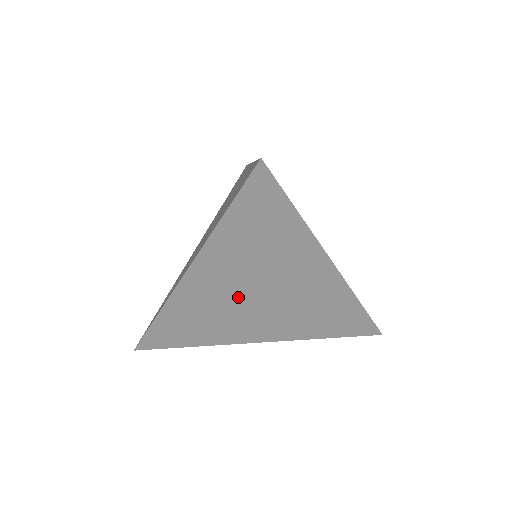
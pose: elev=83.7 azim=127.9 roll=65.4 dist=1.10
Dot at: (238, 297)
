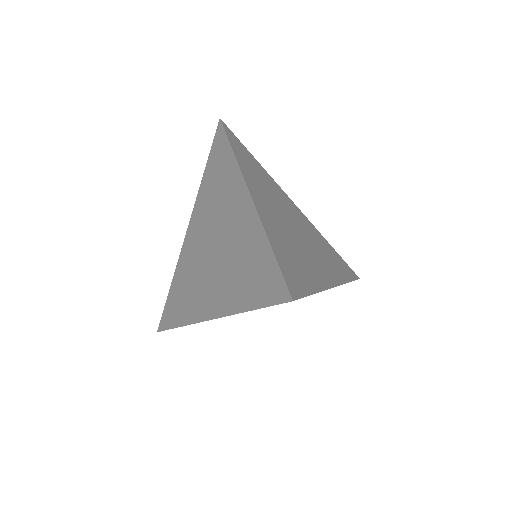
Dot at: occluded
